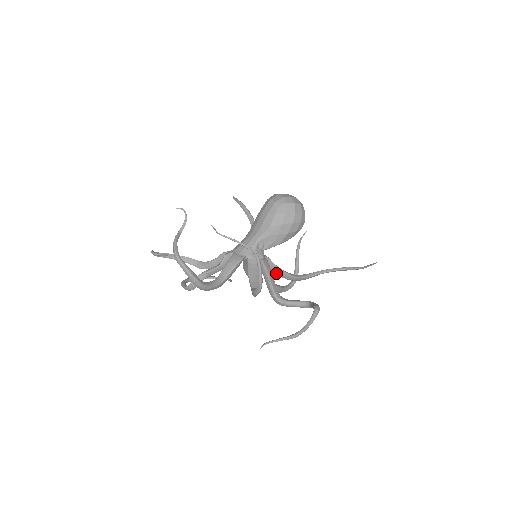
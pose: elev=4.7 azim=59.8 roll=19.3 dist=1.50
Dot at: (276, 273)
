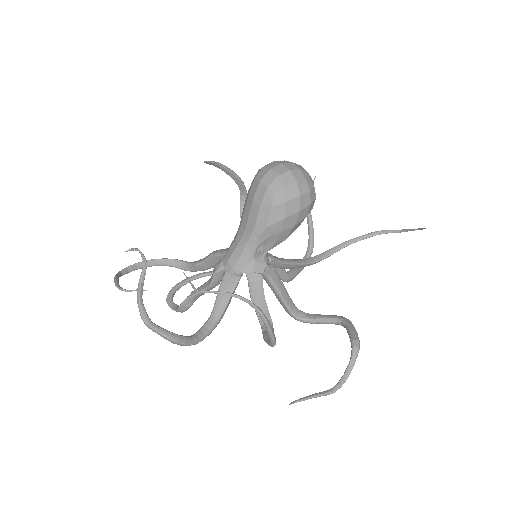
Dot at: (287, 268)
